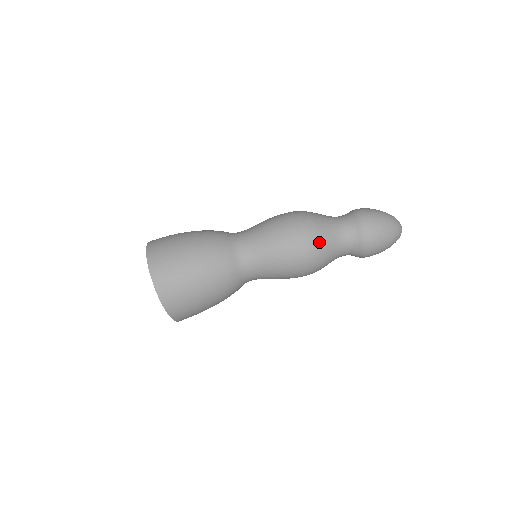
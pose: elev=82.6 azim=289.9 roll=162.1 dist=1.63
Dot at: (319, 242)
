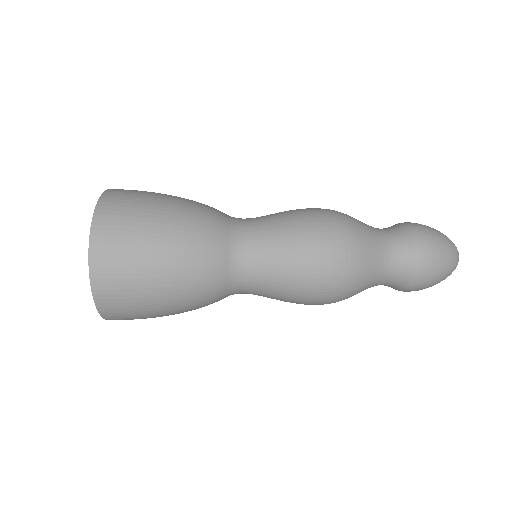
Dot at: occluded
